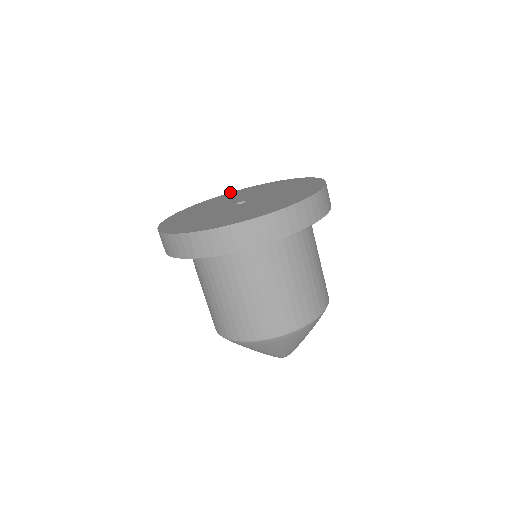
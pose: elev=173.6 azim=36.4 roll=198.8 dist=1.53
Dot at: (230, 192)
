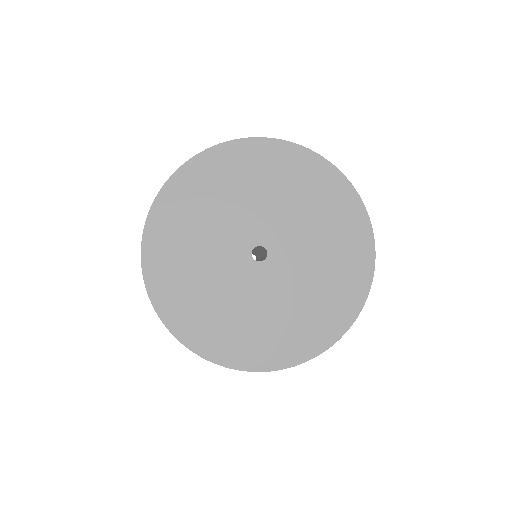
Dot at: (152, 204)
